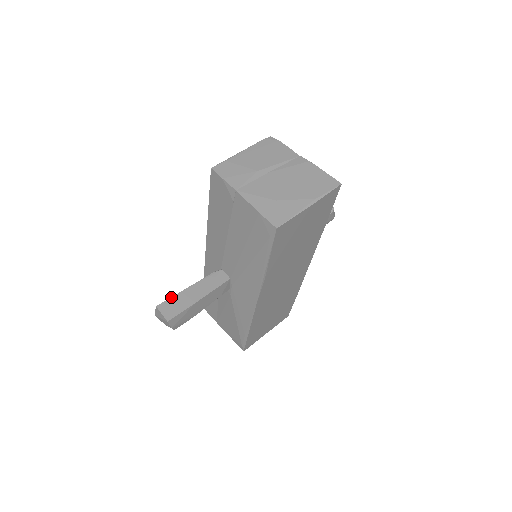
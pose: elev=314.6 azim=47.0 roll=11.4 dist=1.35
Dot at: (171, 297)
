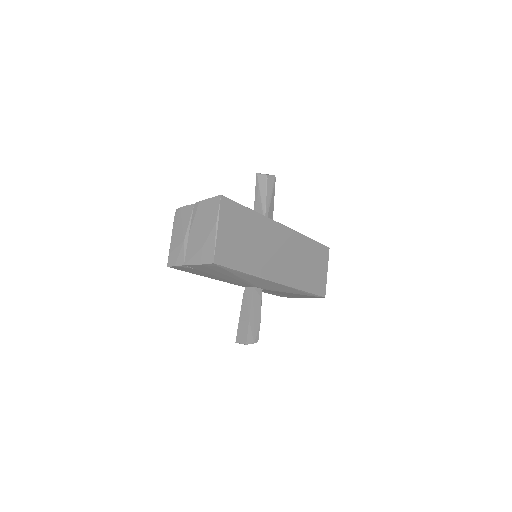
Dot at: (237, 330)
